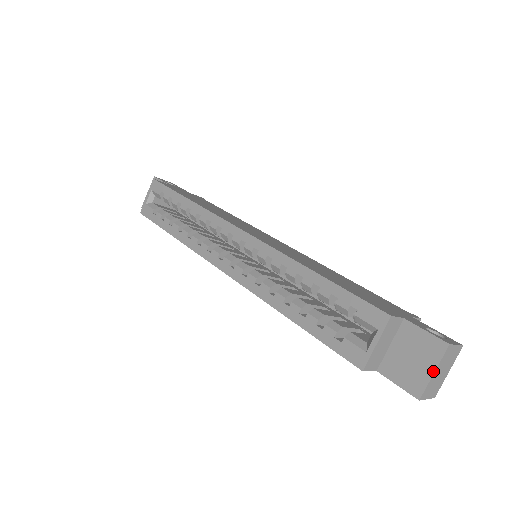
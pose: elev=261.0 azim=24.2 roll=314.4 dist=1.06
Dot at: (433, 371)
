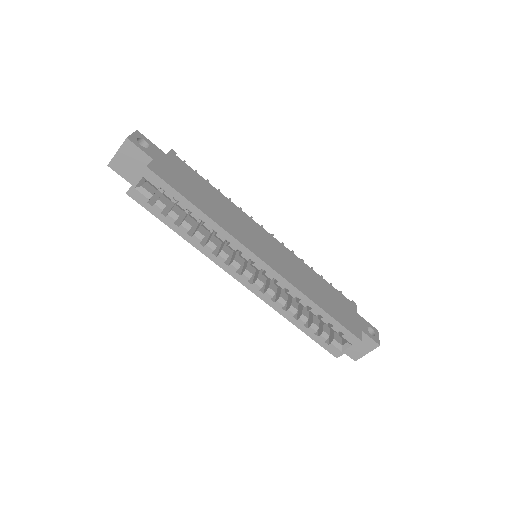
Dot at: (367, 353)
